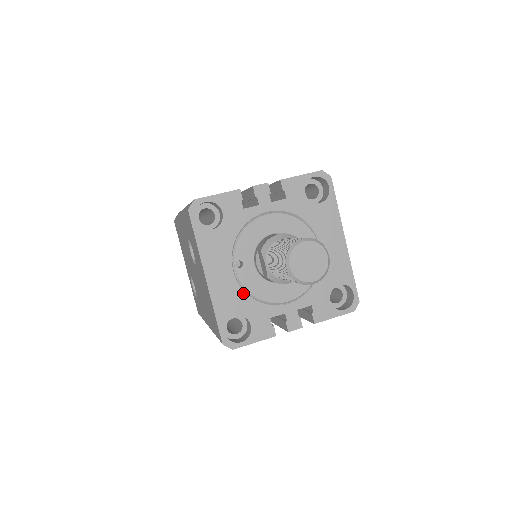
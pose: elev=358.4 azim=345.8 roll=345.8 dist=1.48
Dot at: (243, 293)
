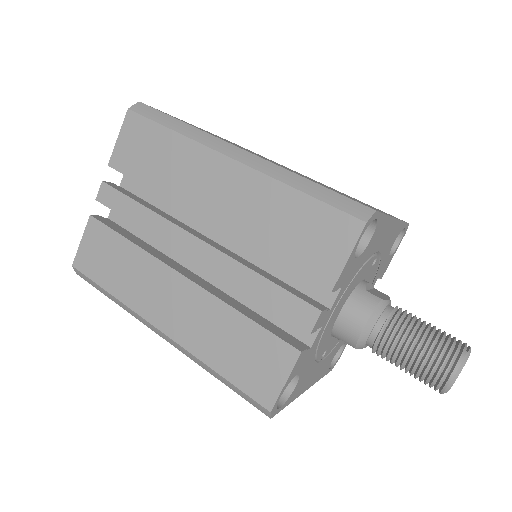
Dot at: (333, 350)
